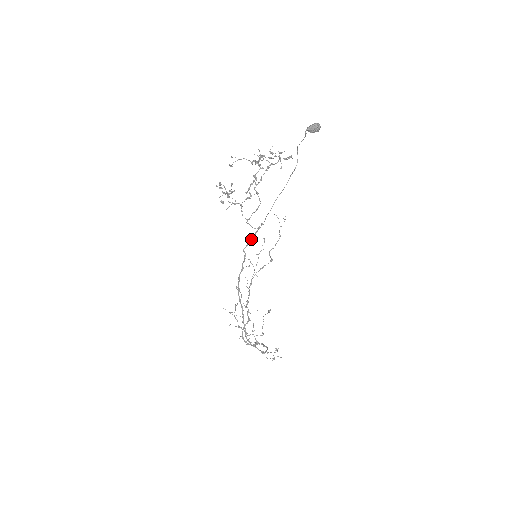
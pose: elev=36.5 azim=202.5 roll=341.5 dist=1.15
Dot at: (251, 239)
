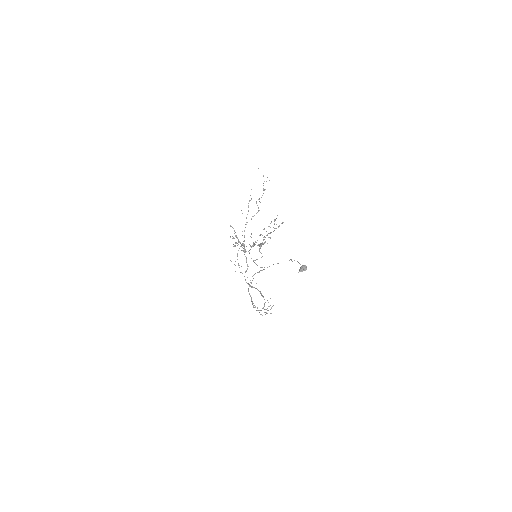
Dot at: occluded
